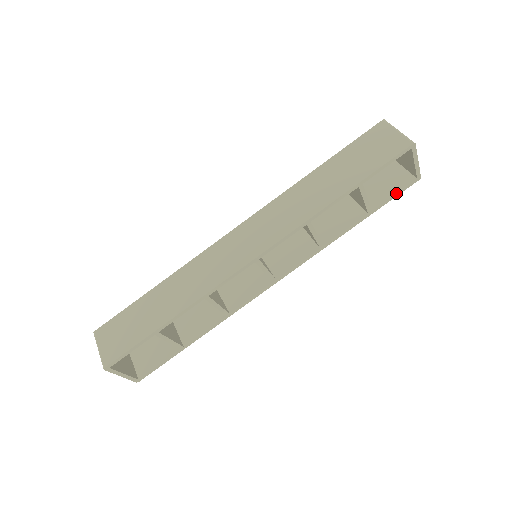
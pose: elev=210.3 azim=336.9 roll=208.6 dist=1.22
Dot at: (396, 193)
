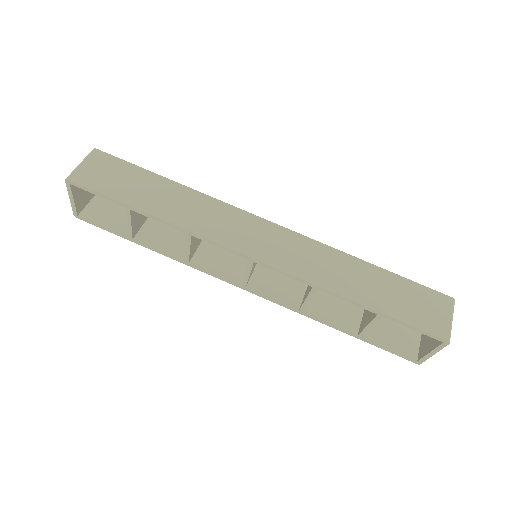
Dot at: (392, 350)
